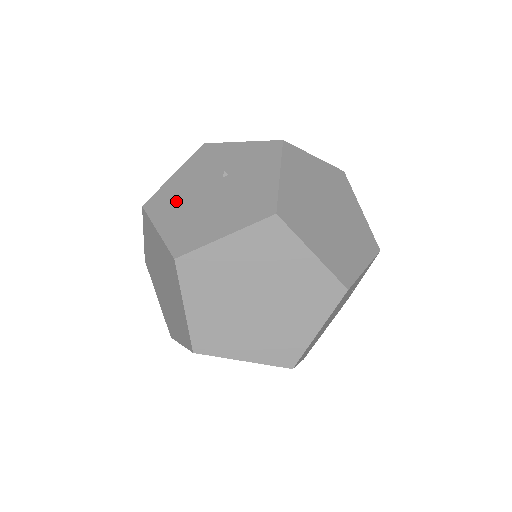
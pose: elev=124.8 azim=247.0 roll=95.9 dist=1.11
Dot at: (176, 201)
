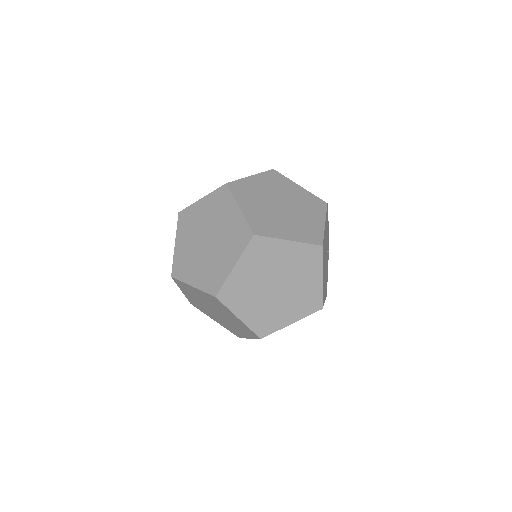
Dot at: occluded
